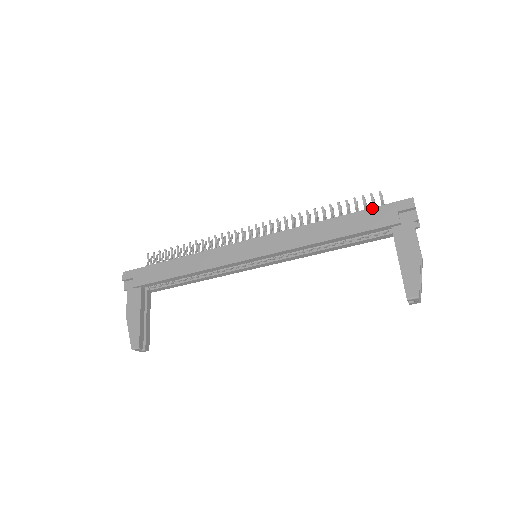
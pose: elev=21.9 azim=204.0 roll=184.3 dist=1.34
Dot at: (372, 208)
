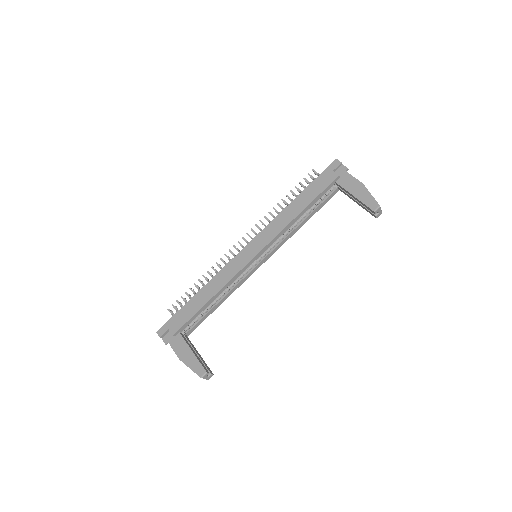
Dot at: (316, 178)
